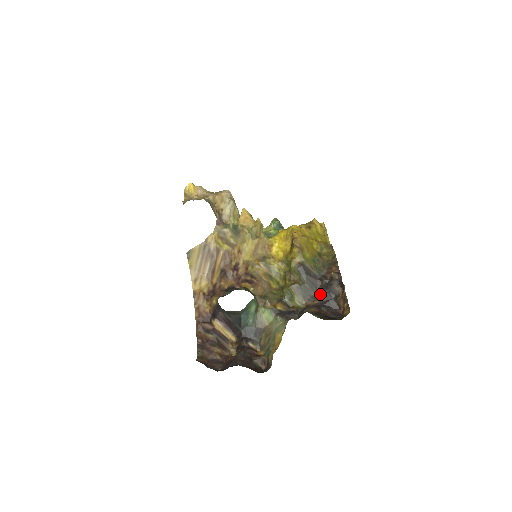
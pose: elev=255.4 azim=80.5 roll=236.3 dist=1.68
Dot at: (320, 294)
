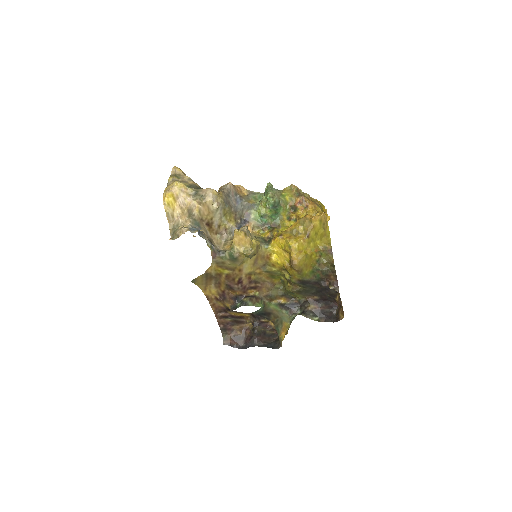
Dot at: (319, 293)
